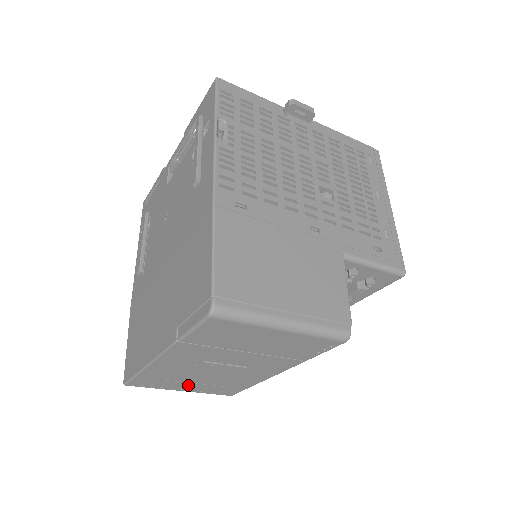
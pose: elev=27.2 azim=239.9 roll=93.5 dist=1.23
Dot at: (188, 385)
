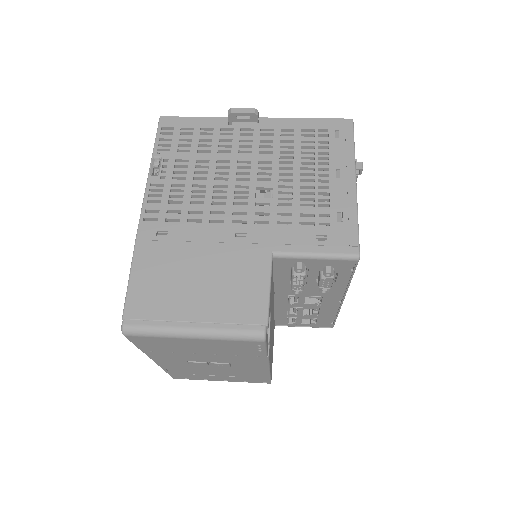
Dot at: (217, 377)
